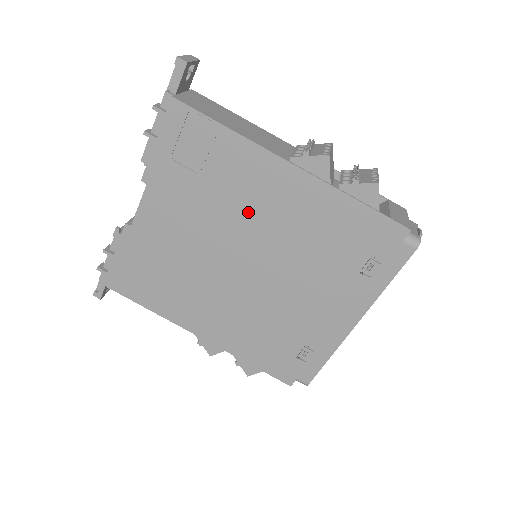
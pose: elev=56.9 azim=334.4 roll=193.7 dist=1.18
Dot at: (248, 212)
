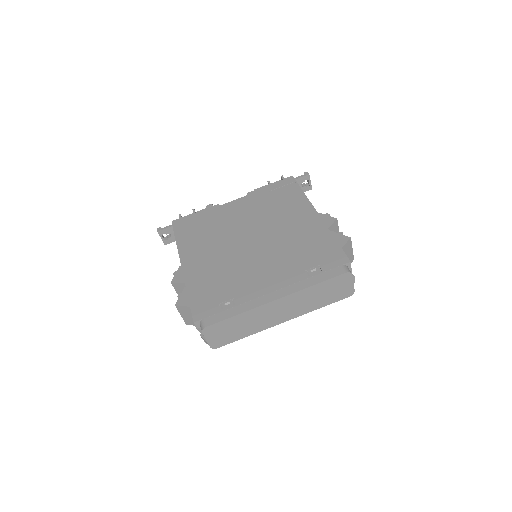
Dot at: (278, 222)
